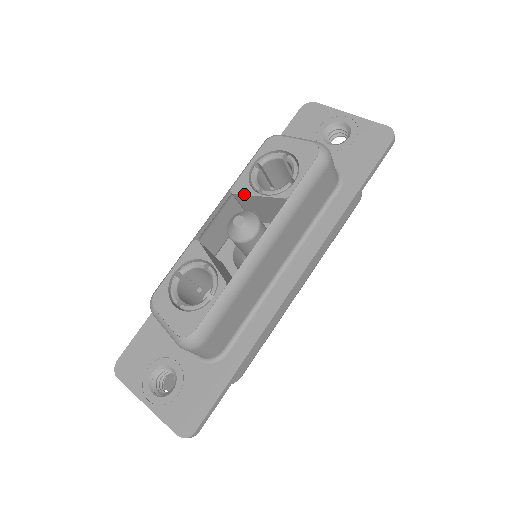
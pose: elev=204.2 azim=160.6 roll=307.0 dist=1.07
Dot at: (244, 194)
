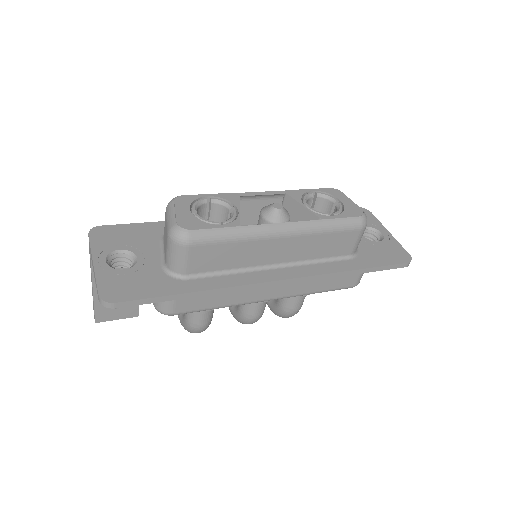
Dot at: (293, 198)
